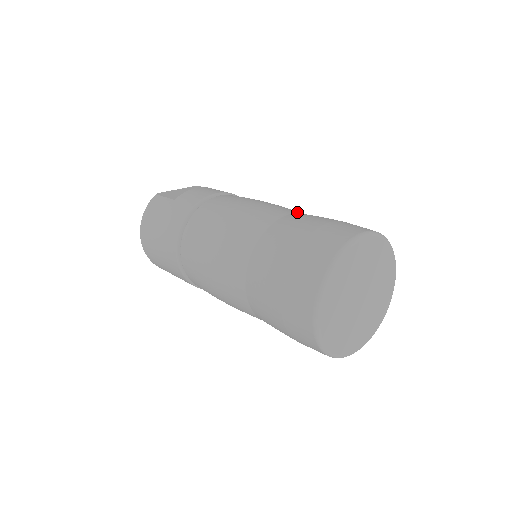
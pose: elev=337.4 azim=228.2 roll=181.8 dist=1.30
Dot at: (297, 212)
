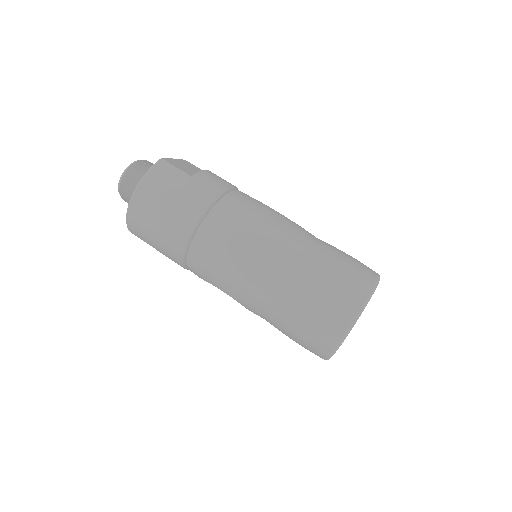
Dot at: occluded
